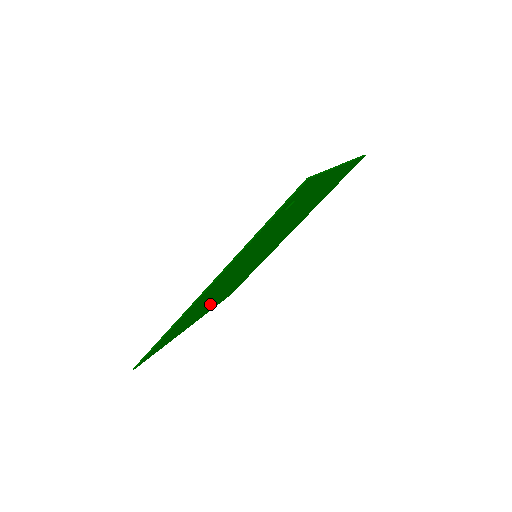
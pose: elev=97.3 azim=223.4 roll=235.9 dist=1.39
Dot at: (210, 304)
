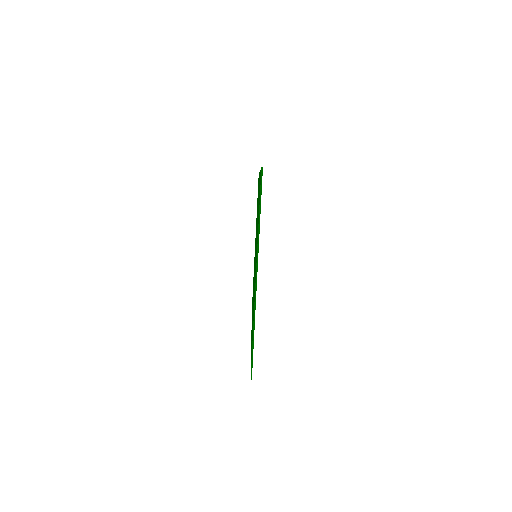
Dot at: occluded
